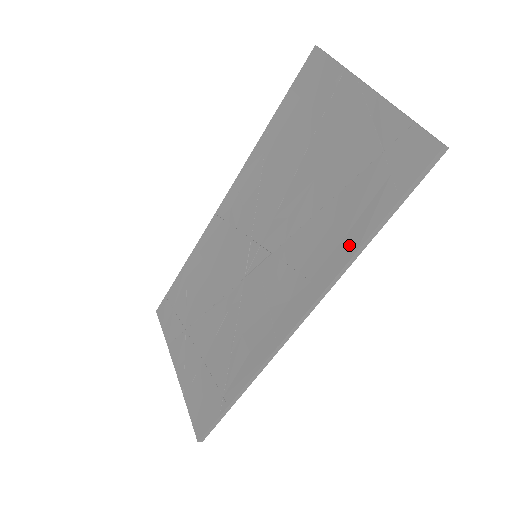
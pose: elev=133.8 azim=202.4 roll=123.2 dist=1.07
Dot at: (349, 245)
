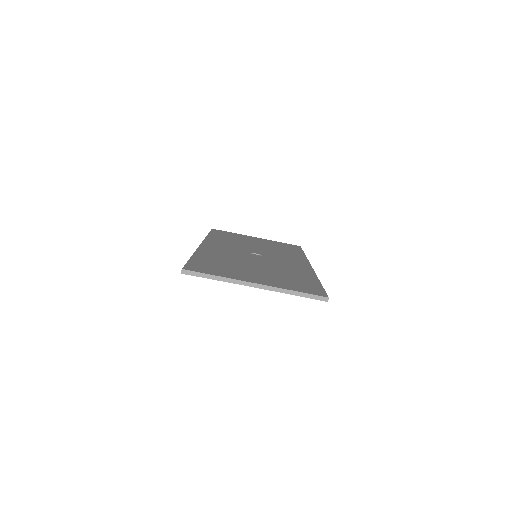
Dot at: occluded
